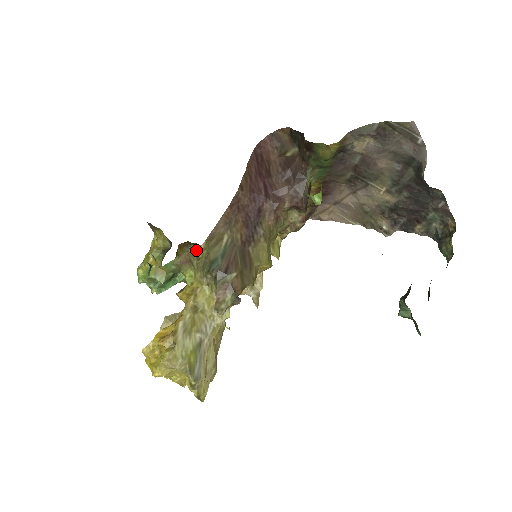
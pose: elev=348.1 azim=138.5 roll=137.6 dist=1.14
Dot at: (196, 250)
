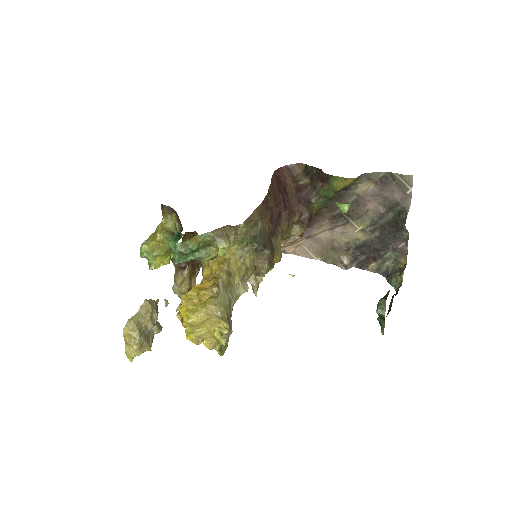
Dot at: (235, 227)
